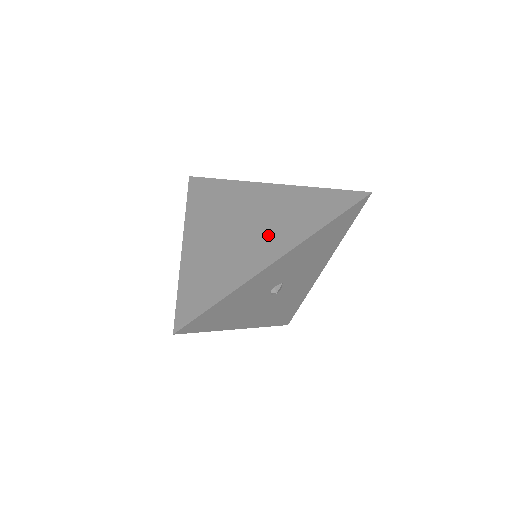
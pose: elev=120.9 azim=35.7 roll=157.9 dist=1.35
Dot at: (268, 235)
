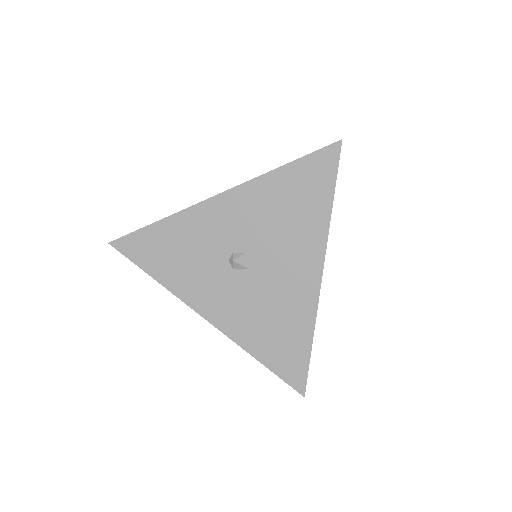
Dot at: occluded
